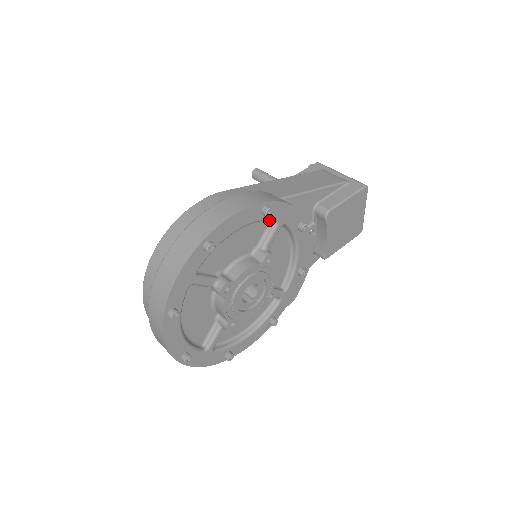
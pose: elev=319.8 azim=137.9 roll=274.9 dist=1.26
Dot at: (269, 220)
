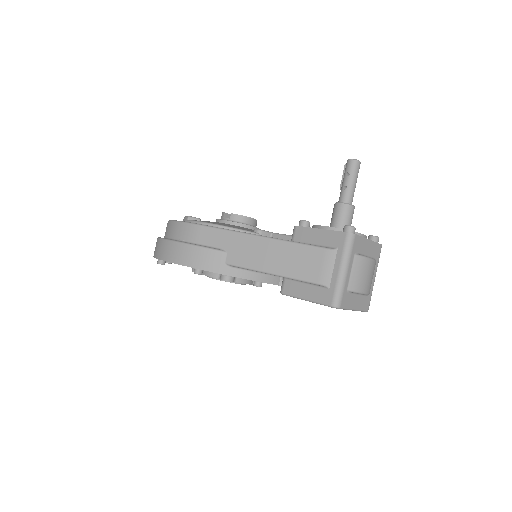
Dot at: occluded
